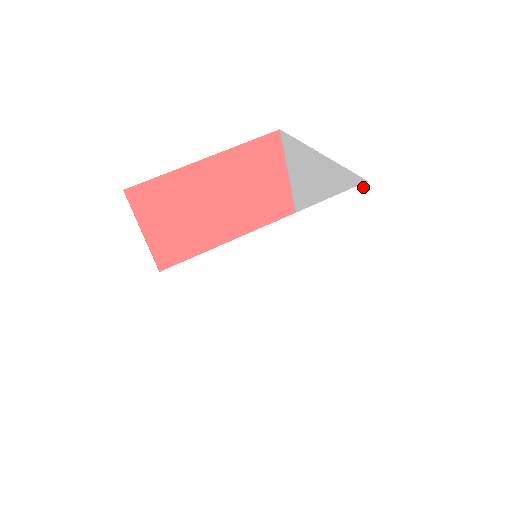
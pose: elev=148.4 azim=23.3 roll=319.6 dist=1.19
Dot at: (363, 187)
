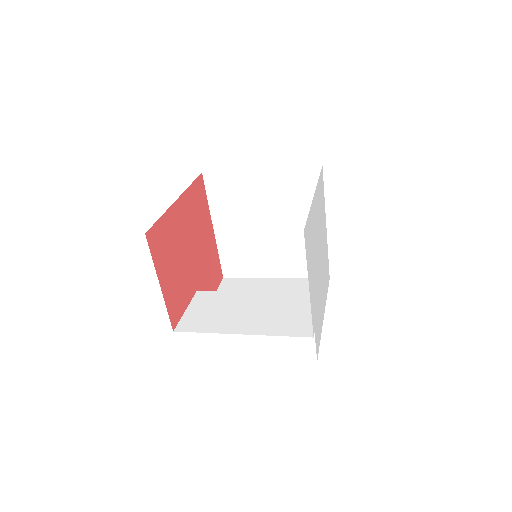
Dot at: (322, 169)
